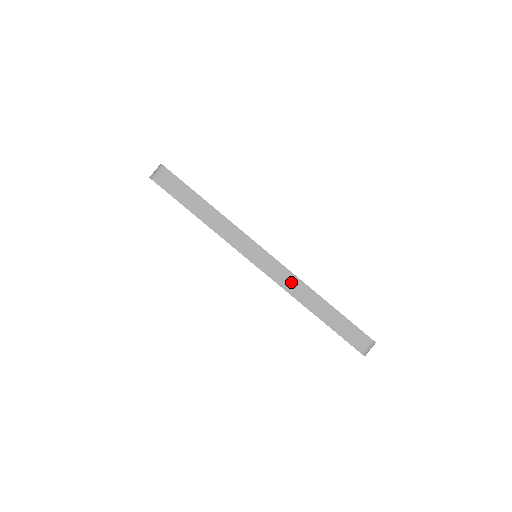
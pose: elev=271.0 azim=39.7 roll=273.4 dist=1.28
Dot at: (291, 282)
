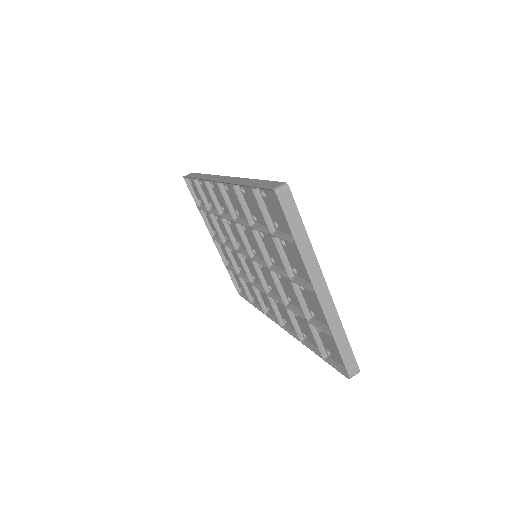
Dot at: (331, 312)
